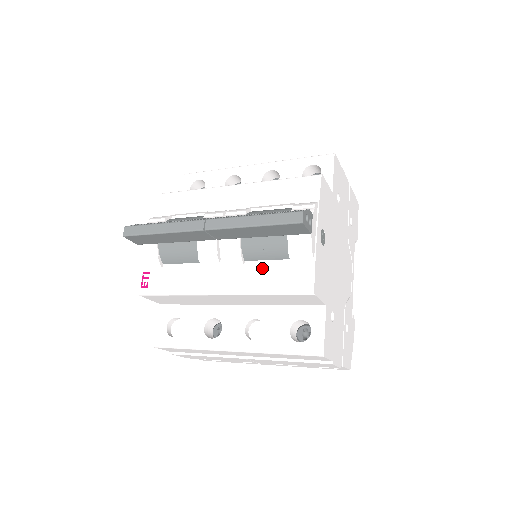
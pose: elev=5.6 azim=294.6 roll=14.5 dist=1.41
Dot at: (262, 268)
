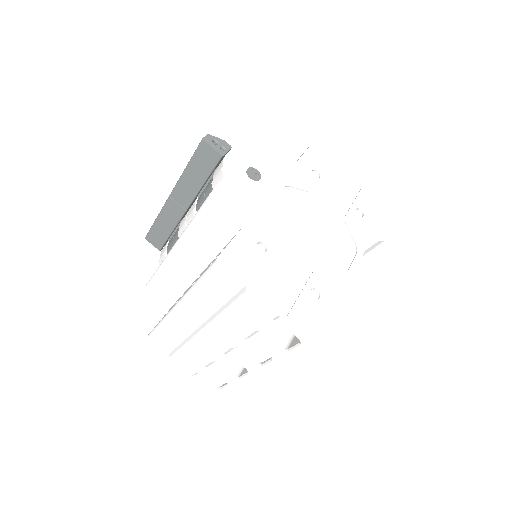
Dot at: occluded
